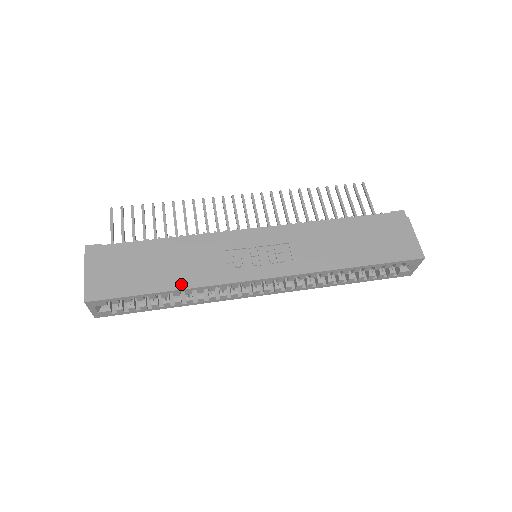
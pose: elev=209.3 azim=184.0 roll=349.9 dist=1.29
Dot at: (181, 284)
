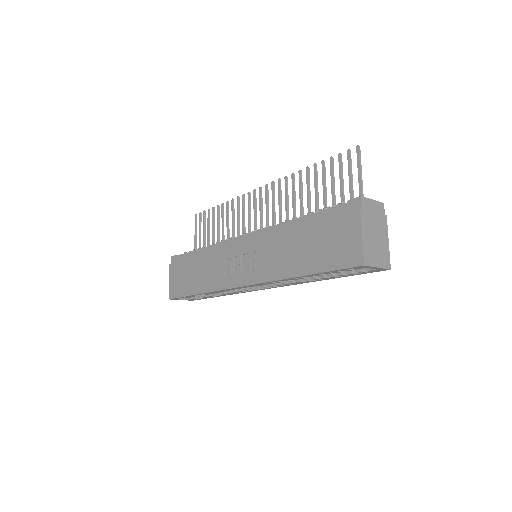
Dot at: (203, 289)
